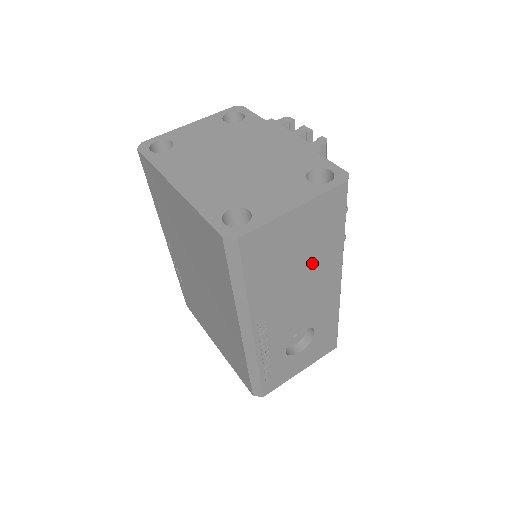
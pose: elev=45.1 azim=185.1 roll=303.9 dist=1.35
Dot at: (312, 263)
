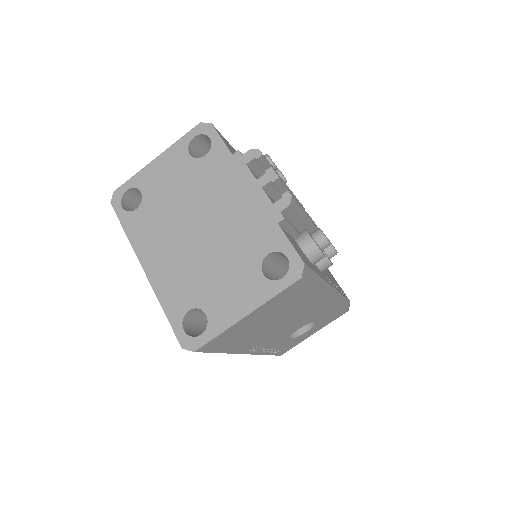
Dot at: (288, 313)
